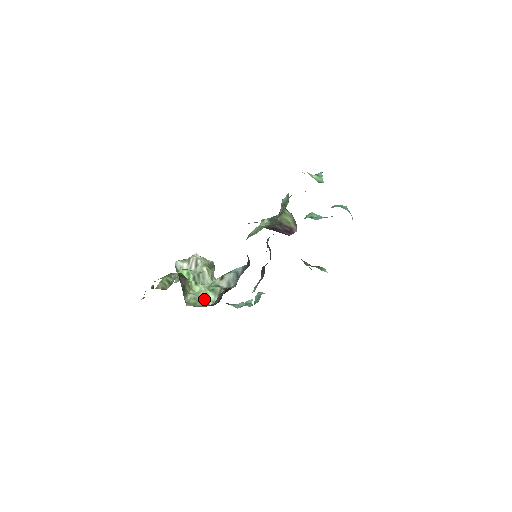
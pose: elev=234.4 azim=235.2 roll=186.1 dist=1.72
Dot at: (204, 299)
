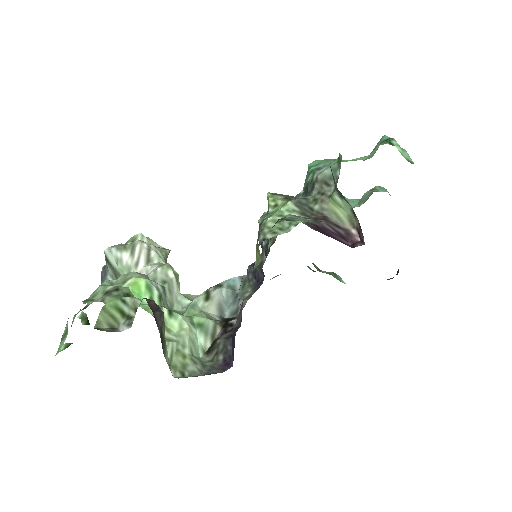
Dot at: (192, 349)
